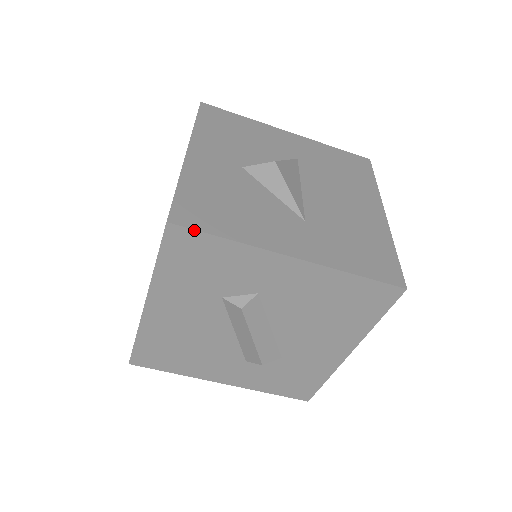
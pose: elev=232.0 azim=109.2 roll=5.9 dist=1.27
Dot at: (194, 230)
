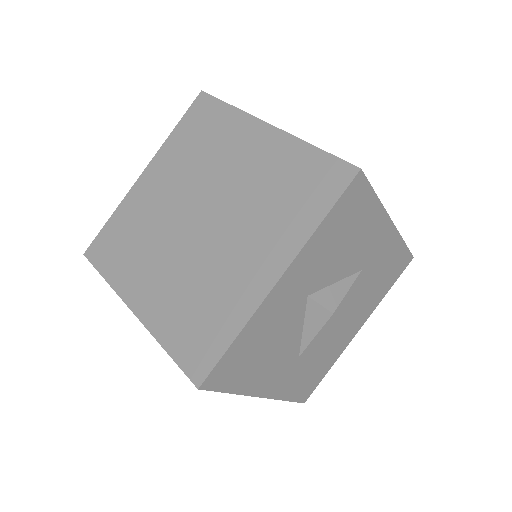
Dot at: occluded
